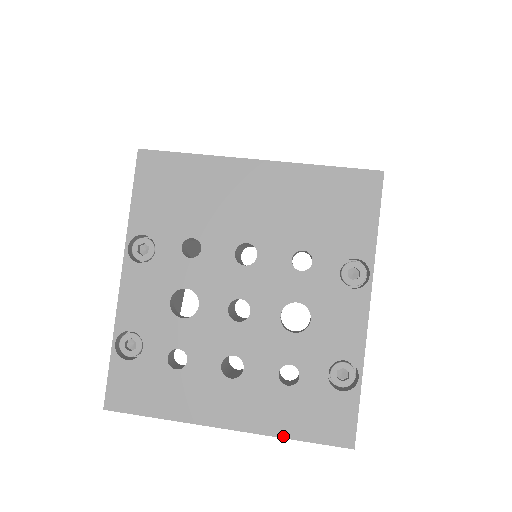
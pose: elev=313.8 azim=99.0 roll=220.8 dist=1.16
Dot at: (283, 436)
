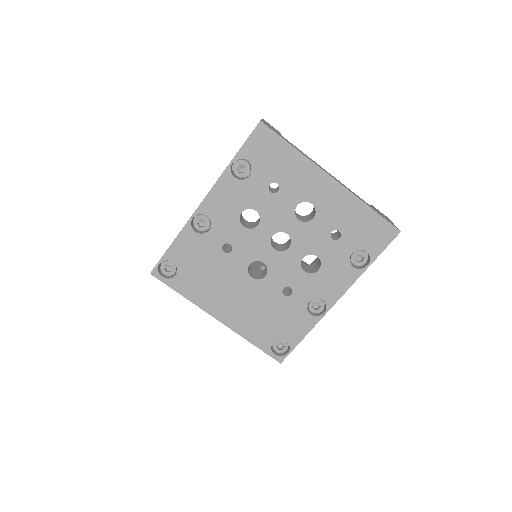
Dot at: occluded
